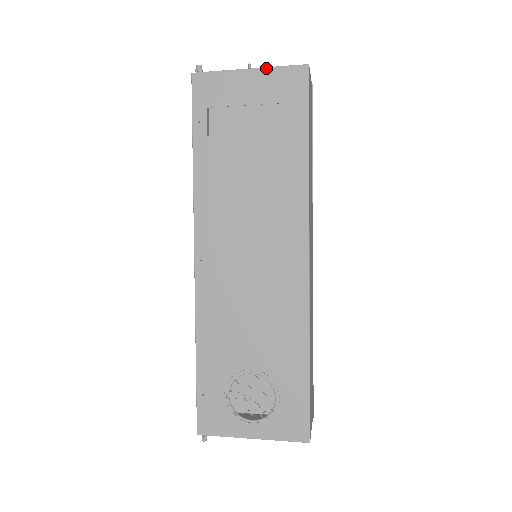
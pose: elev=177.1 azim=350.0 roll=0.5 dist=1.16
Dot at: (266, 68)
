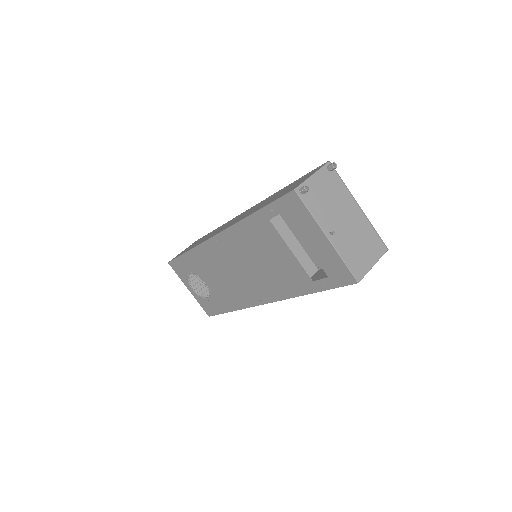
Dot at: (336, 251)
